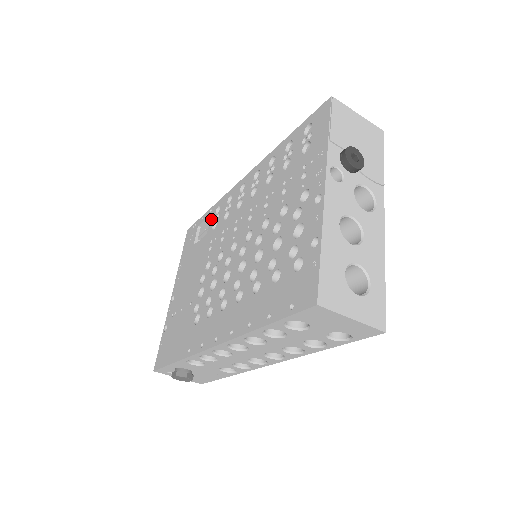
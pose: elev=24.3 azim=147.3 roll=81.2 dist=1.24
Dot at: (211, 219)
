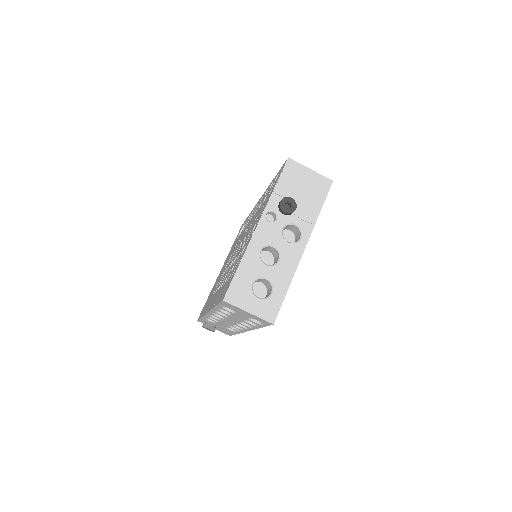
Dot at: occluded
